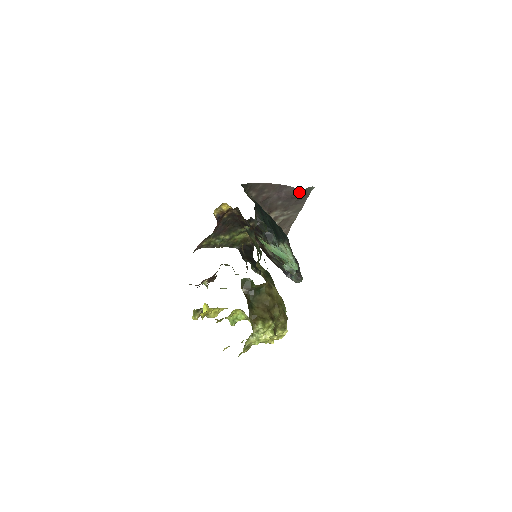
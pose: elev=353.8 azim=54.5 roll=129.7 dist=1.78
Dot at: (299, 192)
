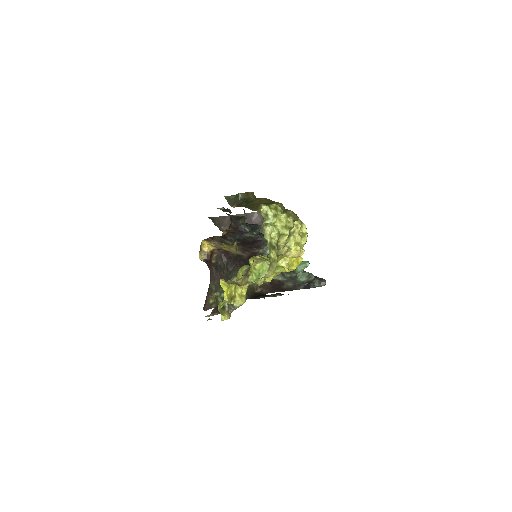
Dot at: occluded
